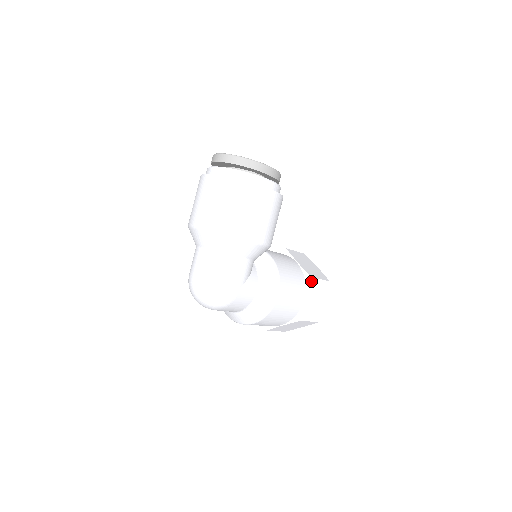
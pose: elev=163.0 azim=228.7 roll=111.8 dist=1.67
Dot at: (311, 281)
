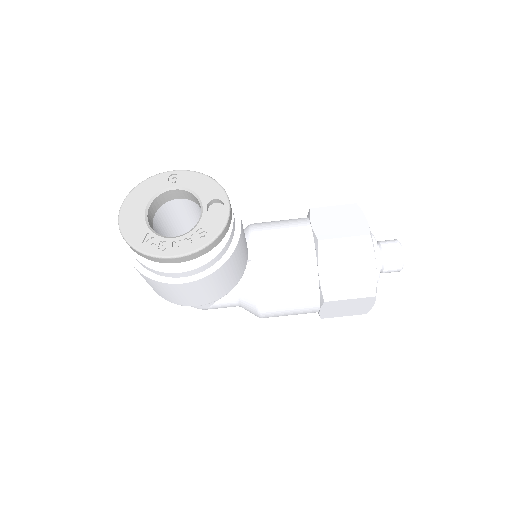
Dot at: (326, 303)
